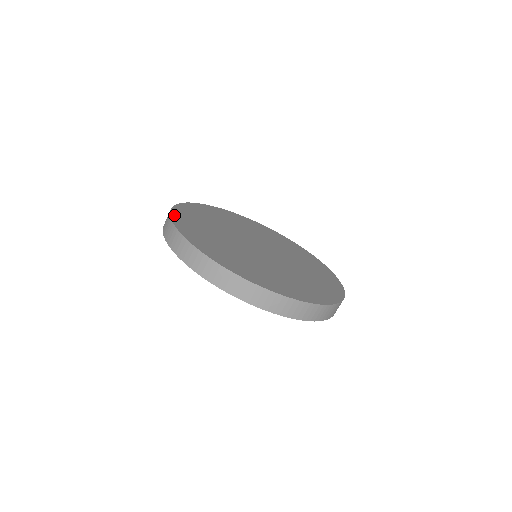
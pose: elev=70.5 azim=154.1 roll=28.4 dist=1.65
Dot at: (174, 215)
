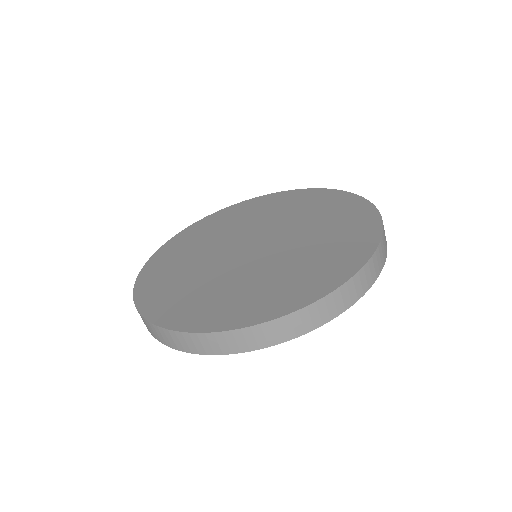
Dot at: (145, 311)
